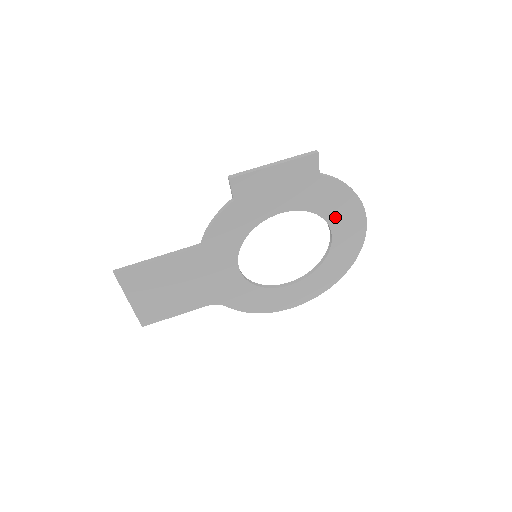
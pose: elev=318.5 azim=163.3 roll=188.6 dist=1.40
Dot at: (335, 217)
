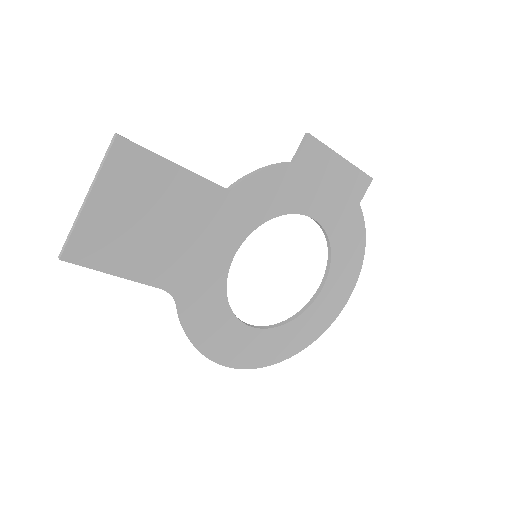
Dot at: (338, 265)
